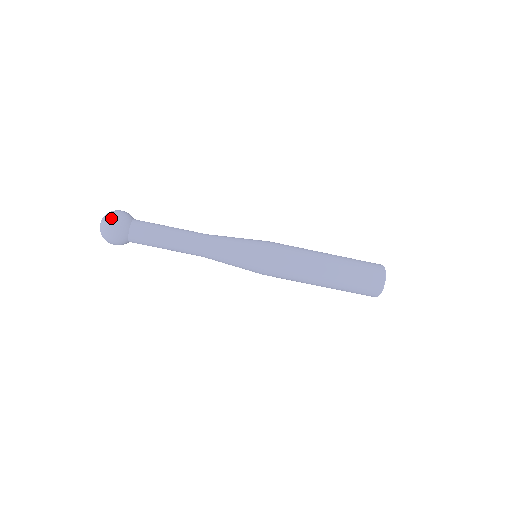
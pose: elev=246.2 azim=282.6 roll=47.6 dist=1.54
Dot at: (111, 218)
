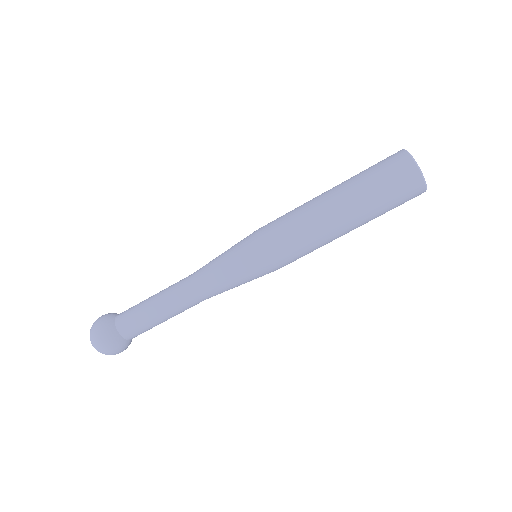
Dot at: (94, 322)
